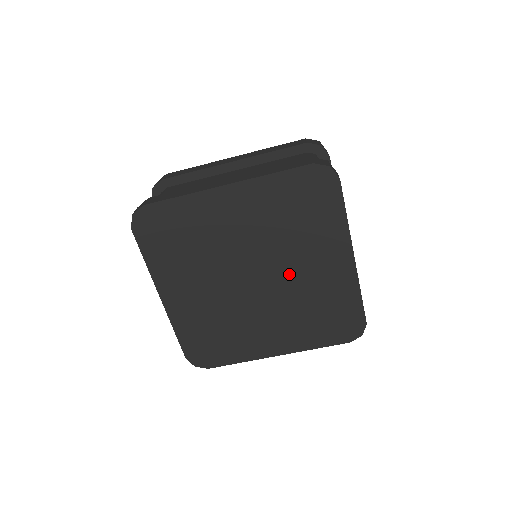
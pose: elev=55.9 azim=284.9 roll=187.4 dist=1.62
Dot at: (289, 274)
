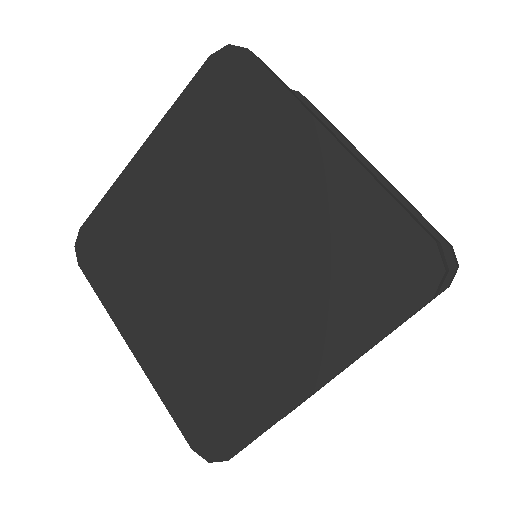
Dot at: (258, 221)
